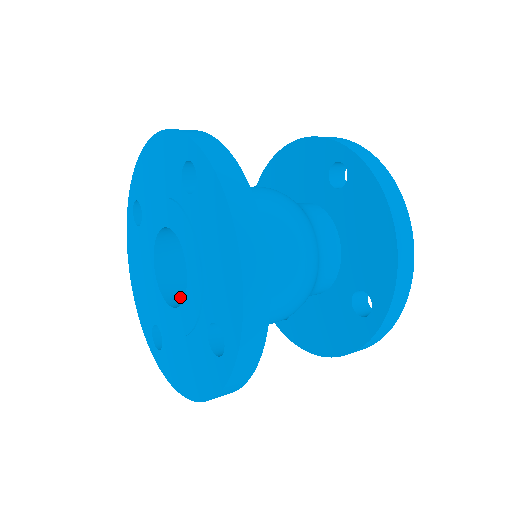
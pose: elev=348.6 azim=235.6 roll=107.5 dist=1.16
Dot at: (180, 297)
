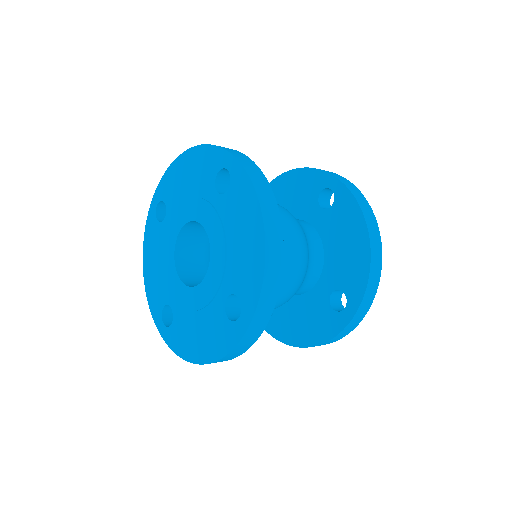
Dot at: (194, 281)
